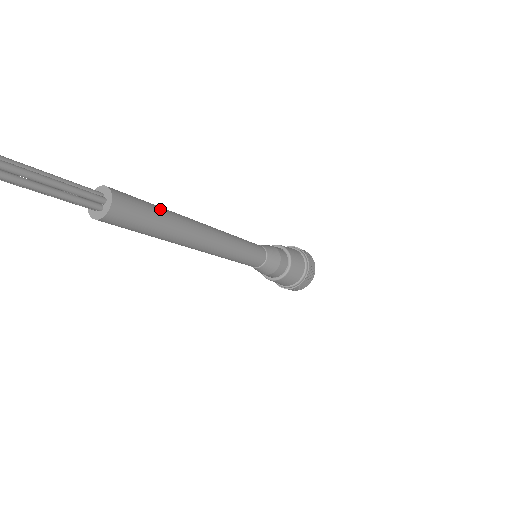
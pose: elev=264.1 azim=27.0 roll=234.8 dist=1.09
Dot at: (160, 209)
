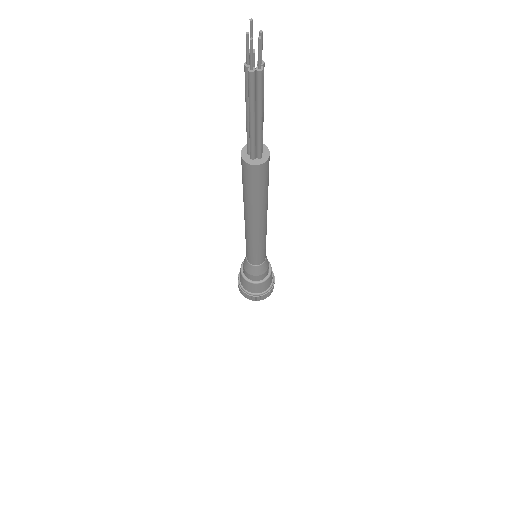
Dot at: occluded
